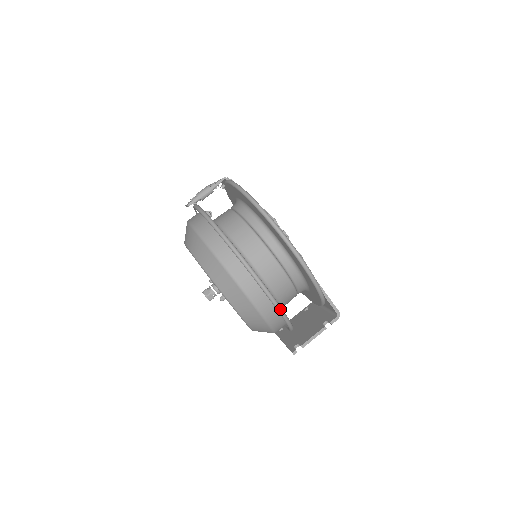
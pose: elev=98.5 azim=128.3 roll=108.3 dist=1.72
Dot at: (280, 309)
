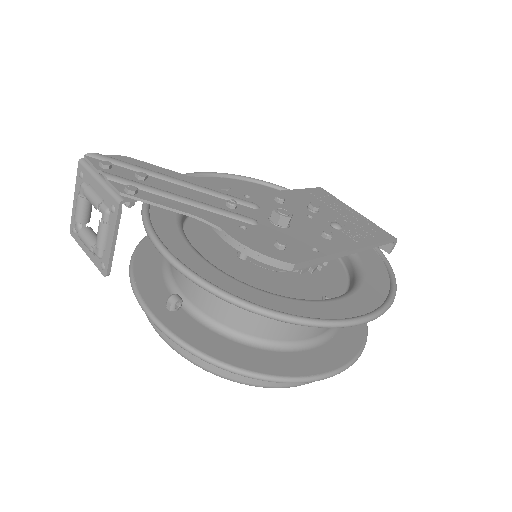
Dot at: occluded
